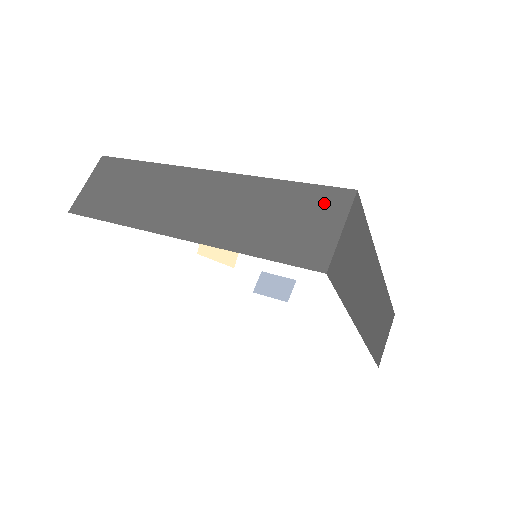
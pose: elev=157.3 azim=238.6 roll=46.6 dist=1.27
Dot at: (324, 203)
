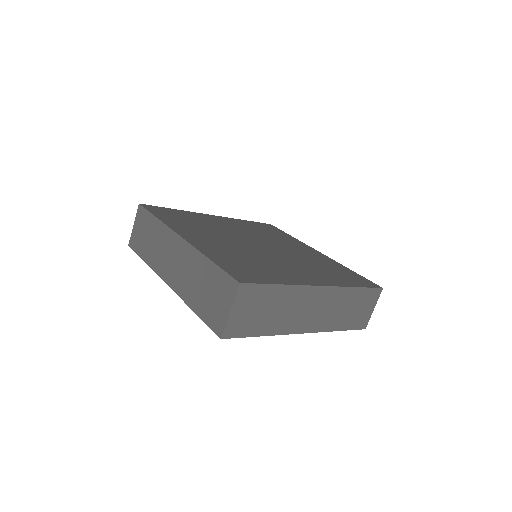
Dot at: (225, 287)
